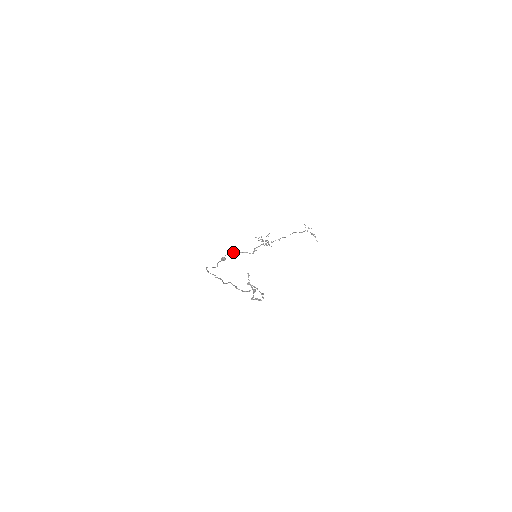
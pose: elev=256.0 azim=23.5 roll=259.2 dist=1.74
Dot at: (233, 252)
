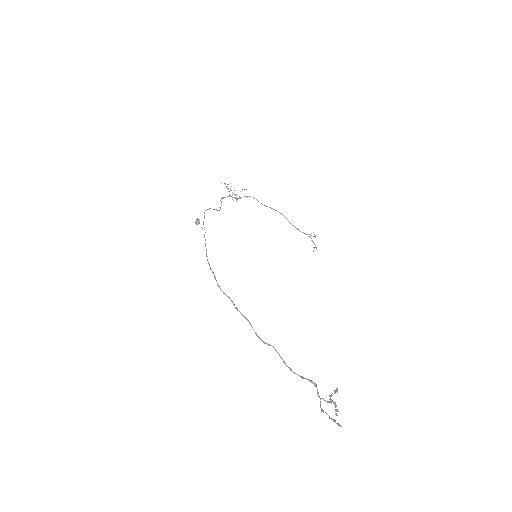
Dot at: (206, 210)
